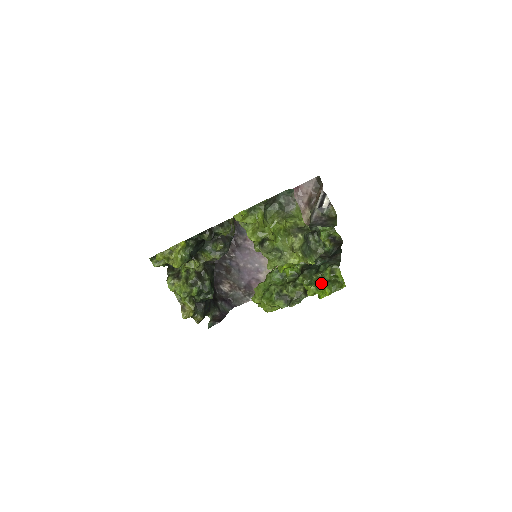
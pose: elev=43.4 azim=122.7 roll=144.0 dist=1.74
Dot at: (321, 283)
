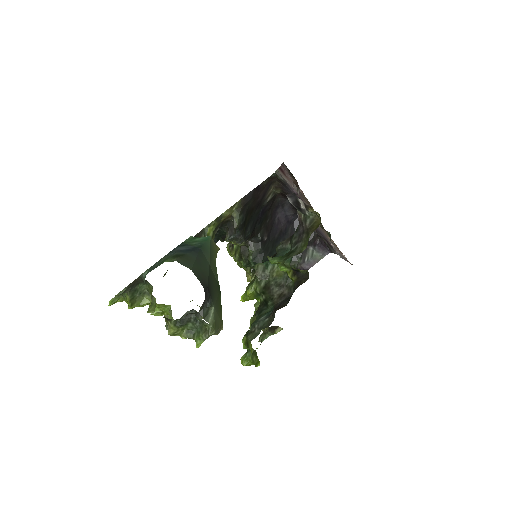
Dot at: occluded
